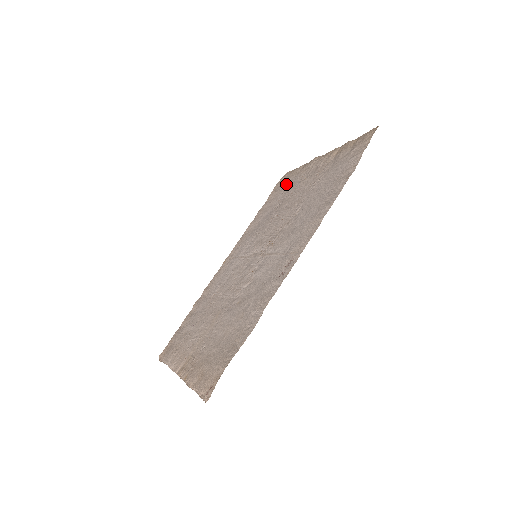
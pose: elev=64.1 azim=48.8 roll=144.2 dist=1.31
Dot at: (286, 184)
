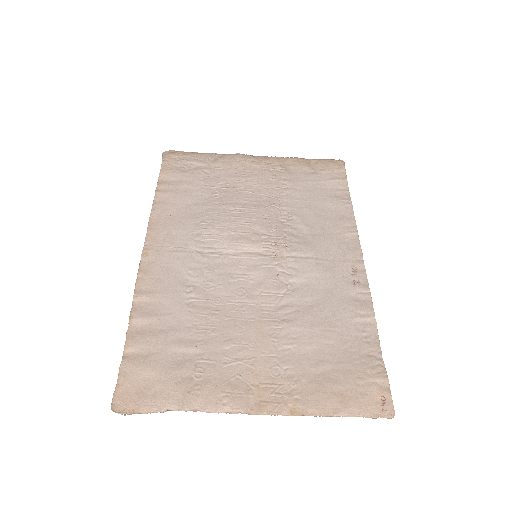
Dot at: (198, 169)
